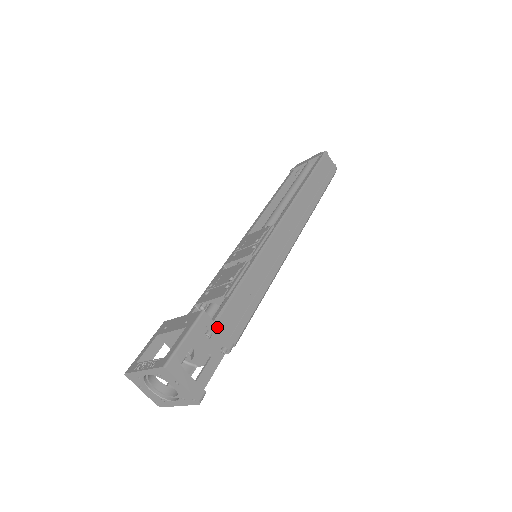
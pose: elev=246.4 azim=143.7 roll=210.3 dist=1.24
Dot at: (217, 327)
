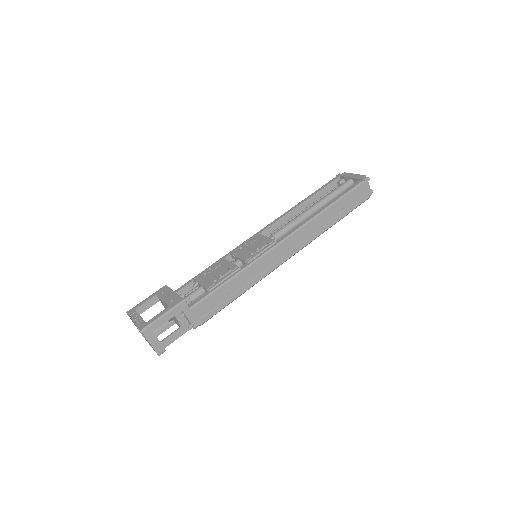
Dot at: (190, 312)
